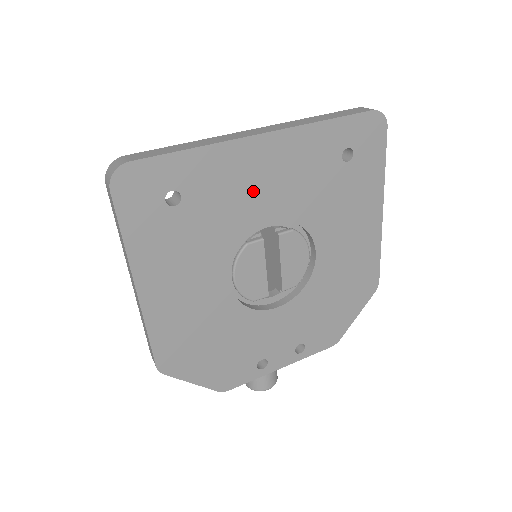
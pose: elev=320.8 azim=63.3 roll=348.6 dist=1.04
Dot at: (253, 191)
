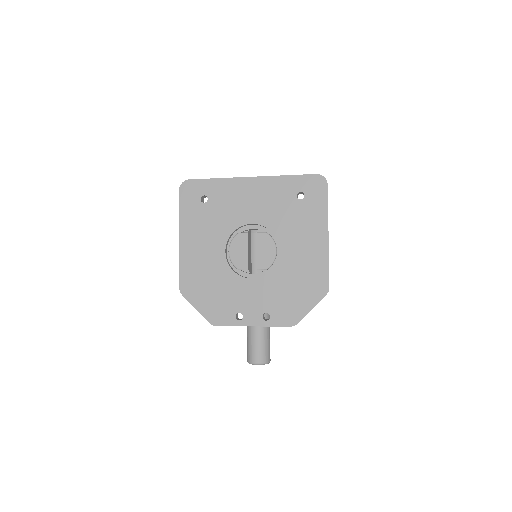
Dot at: (243, 204)
